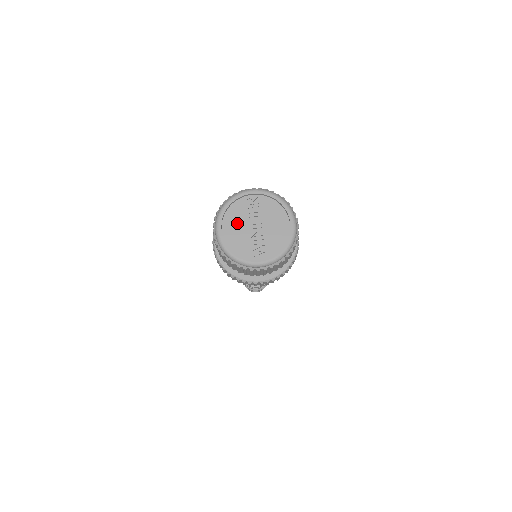
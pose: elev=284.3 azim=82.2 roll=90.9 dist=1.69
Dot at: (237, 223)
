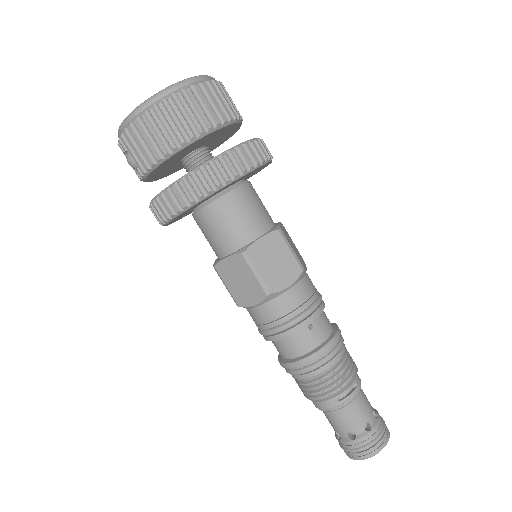
Dot at: occluded
